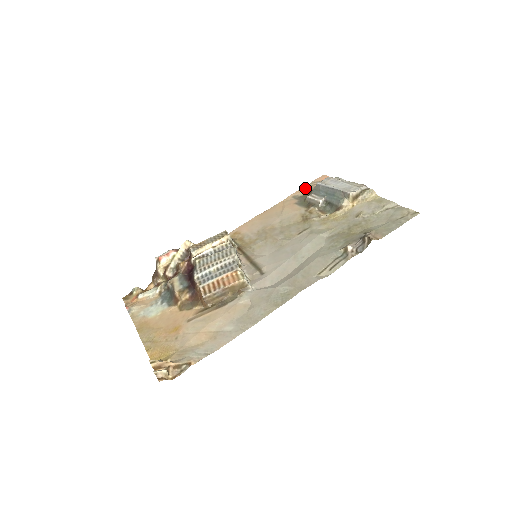
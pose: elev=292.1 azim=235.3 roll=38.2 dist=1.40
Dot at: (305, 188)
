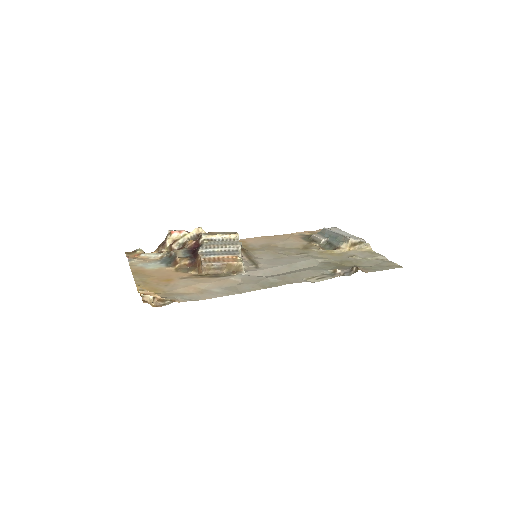
Dot at: (312, 232)
